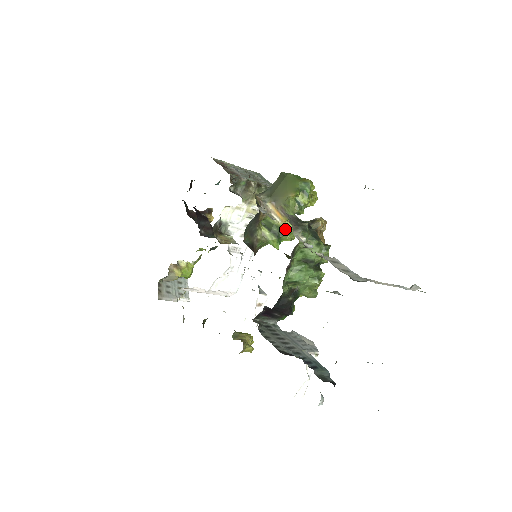
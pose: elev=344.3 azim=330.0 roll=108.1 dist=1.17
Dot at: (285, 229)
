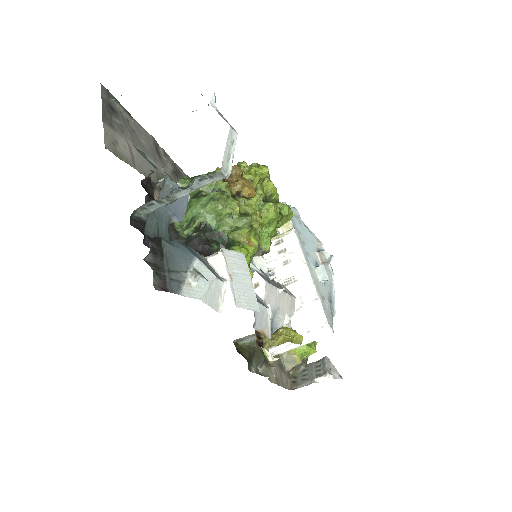
Dot at: occluded
